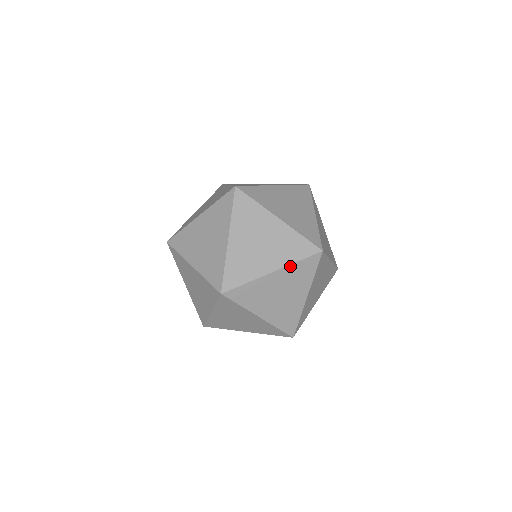
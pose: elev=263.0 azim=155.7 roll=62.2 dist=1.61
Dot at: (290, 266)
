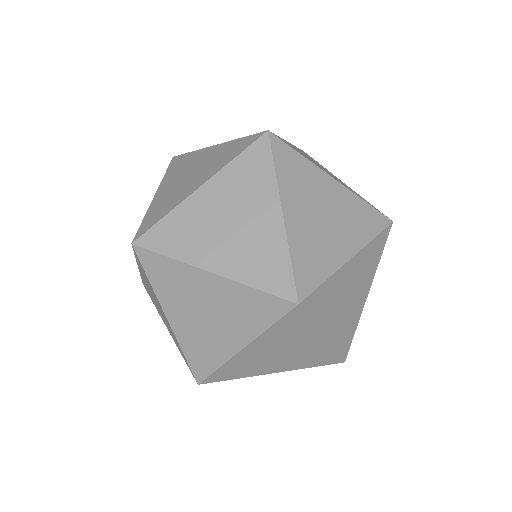
Dot at: (262, 335)
